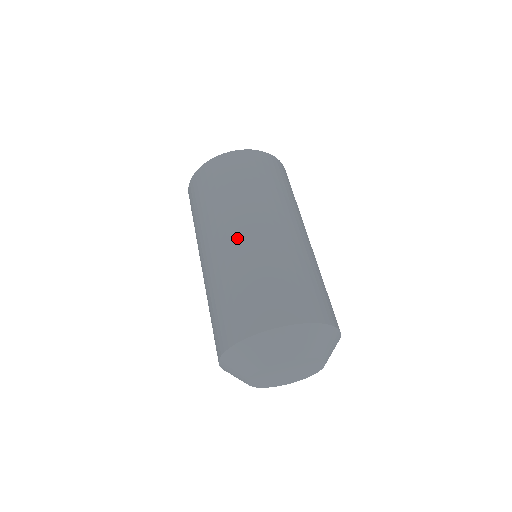
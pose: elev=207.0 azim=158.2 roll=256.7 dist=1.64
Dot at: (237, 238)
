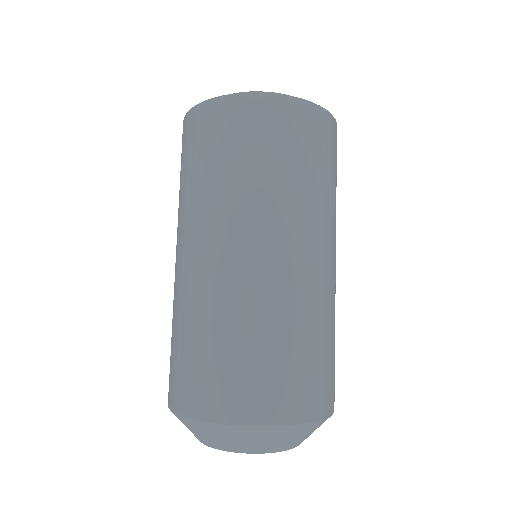
Dot at: (228, 261)
